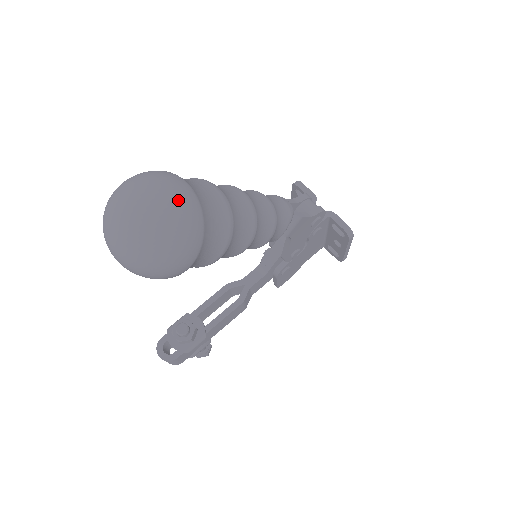
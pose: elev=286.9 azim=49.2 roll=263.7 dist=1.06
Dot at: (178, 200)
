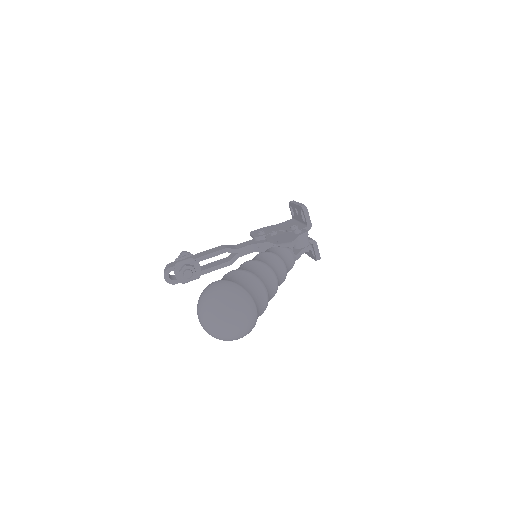
Dot at: (249, 322)
